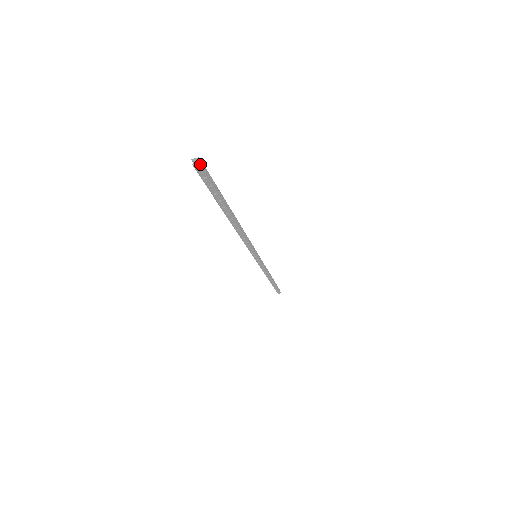
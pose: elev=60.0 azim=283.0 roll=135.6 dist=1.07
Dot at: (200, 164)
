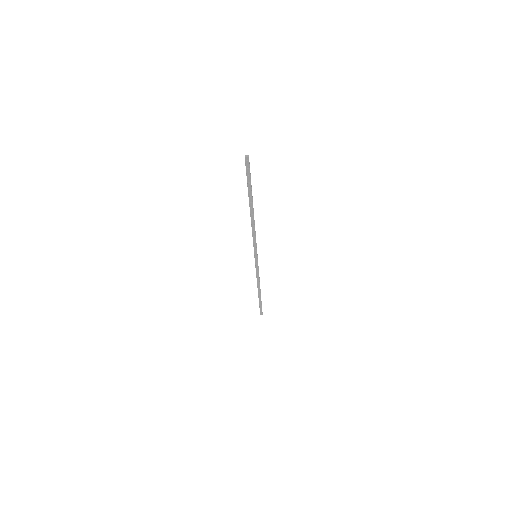
Dot at: occluded
